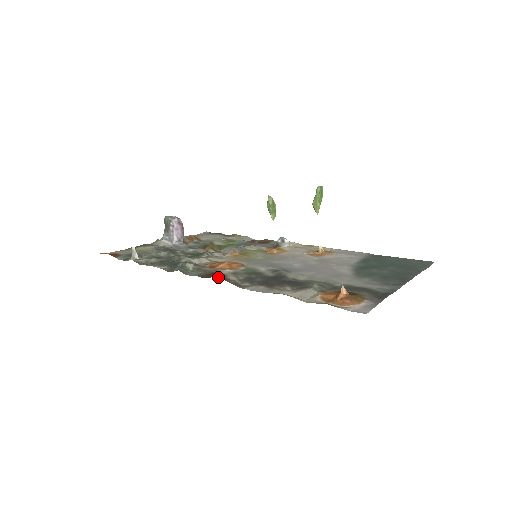
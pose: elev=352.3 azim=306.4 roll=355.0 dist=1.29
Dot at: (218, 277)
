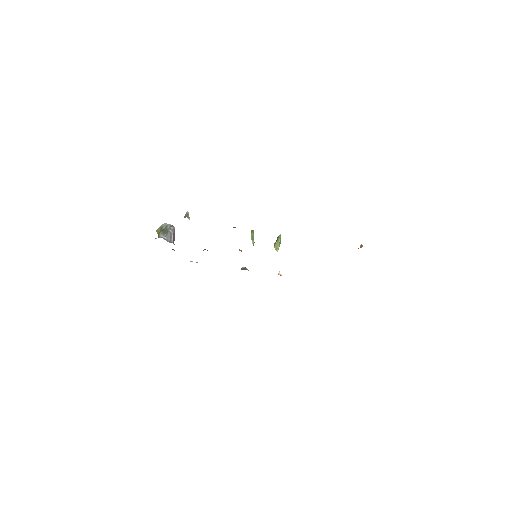
Dot at: occluded
